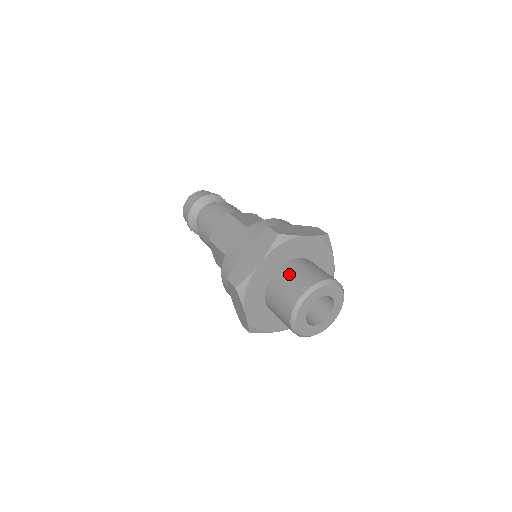
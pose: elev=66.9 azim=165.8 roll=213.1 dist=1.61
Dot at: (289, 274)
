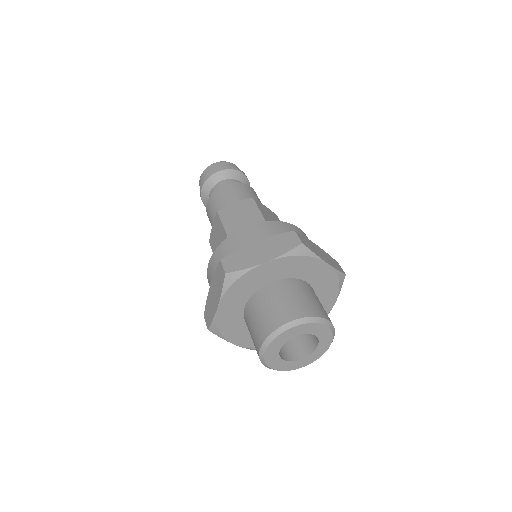
Dot at: (289, 291)
